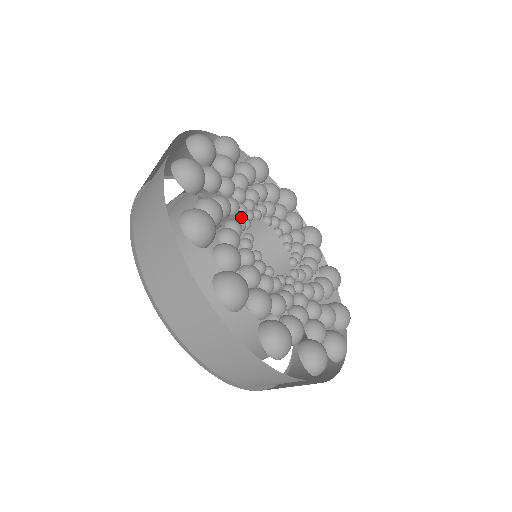
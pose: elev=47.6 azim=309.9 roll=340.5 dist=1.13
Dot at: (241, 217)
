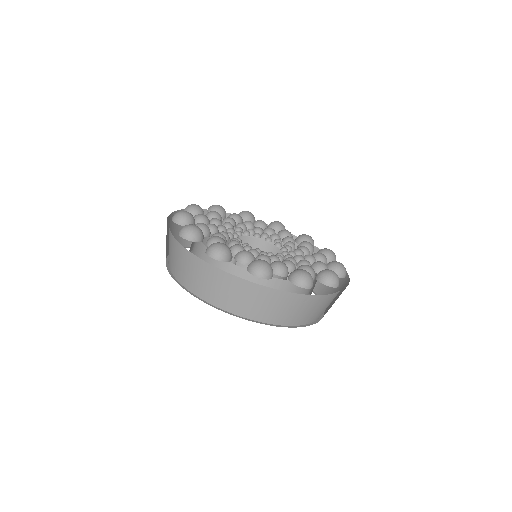
Dot at: occluded
